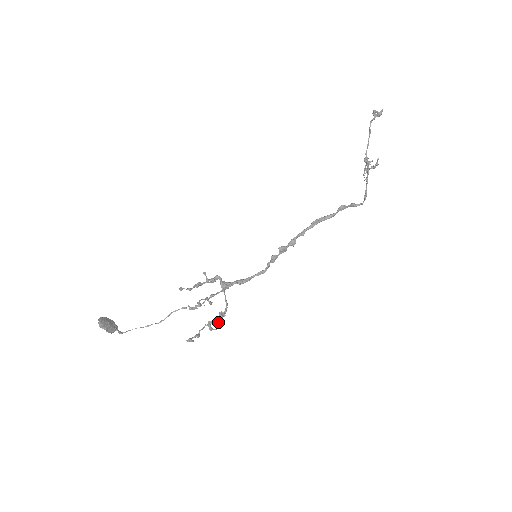
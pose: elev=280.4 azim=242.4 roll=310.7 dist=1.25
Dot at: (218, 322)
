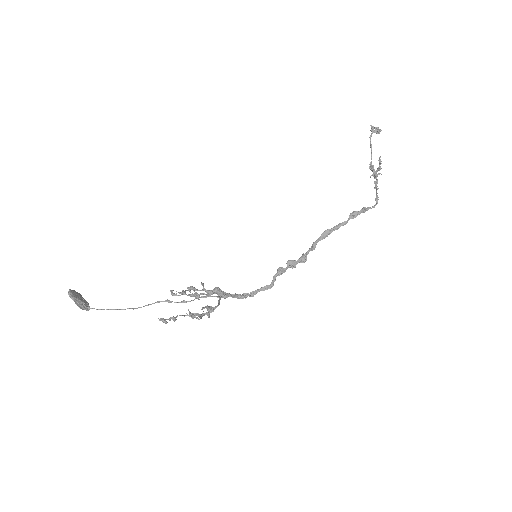
Dot at: occluded
